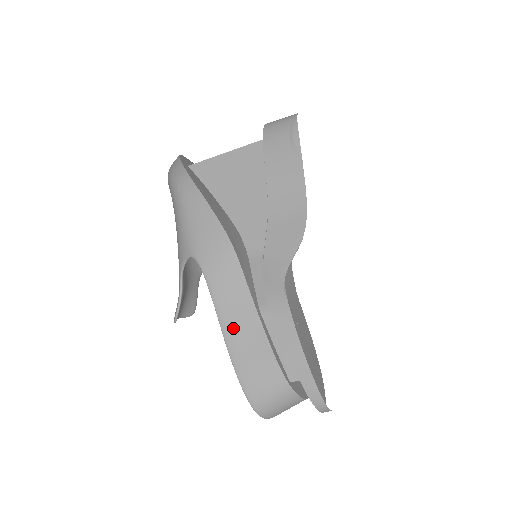
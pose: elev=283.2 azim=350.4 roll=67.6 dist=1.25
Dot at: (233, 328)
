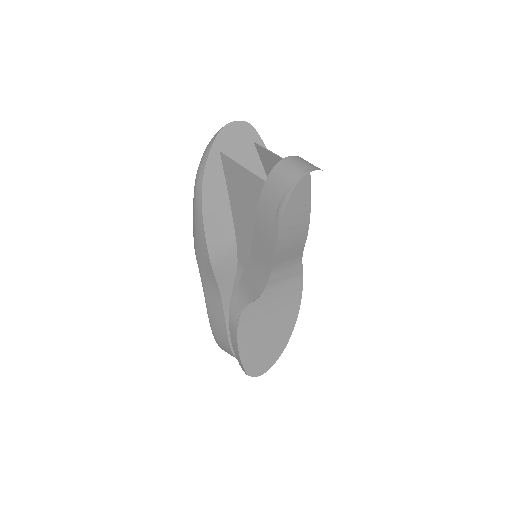
Dot at: (211, 310)
